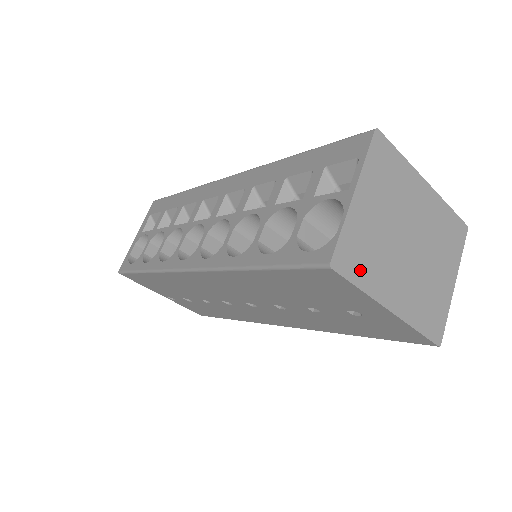
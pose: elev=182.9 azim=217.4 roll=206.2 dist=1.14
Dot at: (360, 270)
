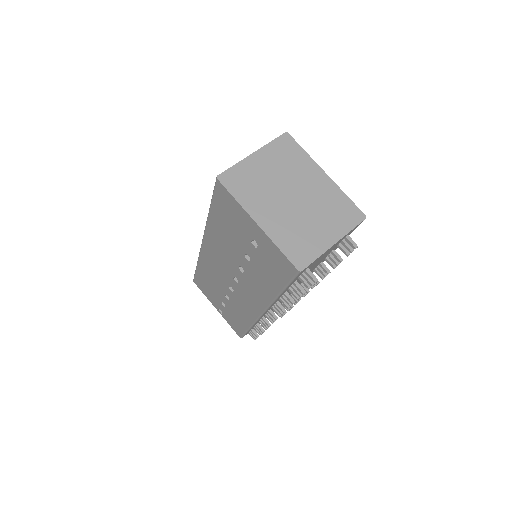
Dot at: (239, 190)
